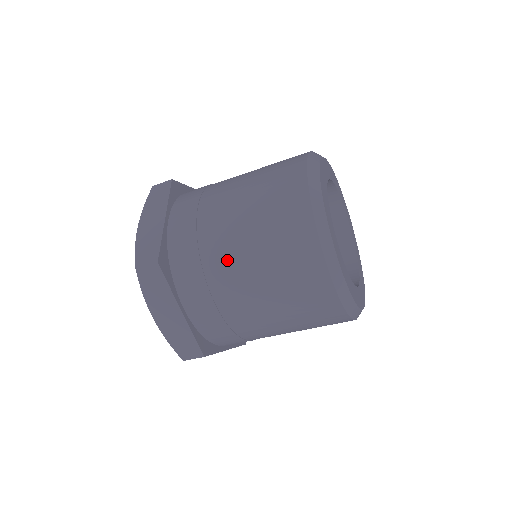
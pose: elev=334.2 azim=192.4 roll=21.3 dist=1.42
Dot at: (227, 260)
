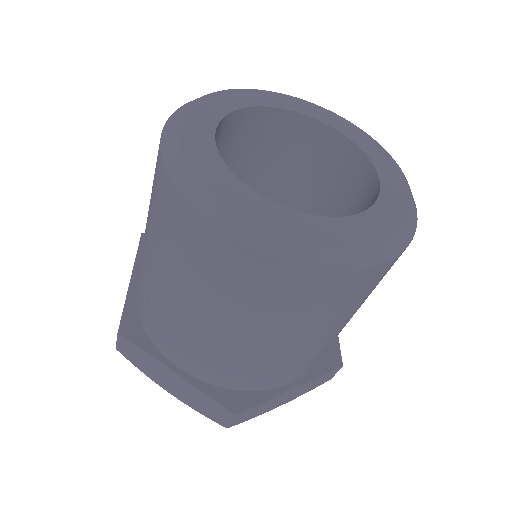
Dot at: (274, 351)
